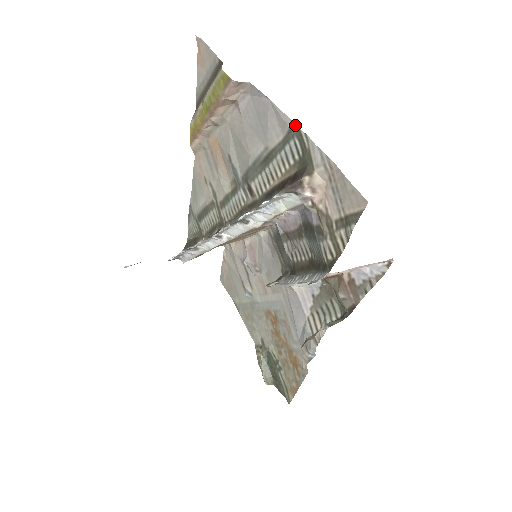
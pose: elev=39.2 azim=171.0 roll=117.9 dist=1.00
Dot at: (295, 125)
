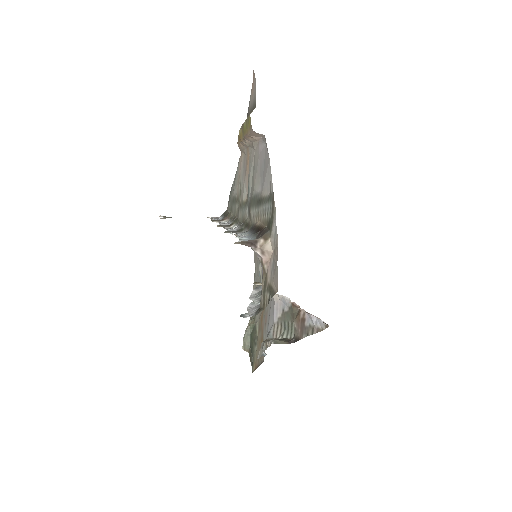
Dot at: (273, 194)
